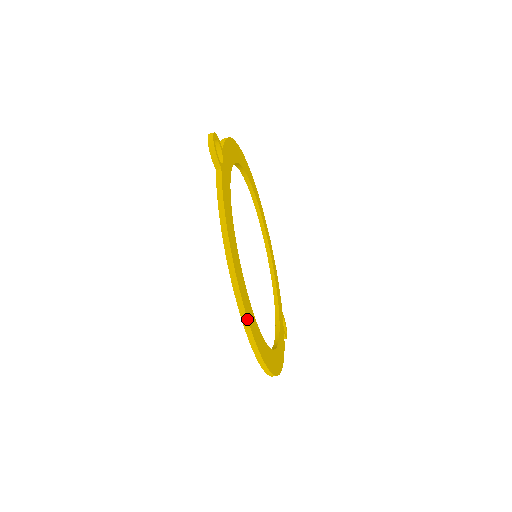
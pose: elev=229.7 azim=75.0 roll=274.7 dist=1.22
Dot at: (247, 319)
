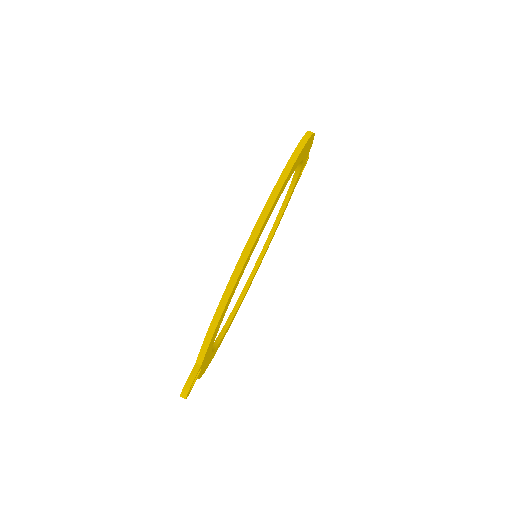
Dot at: (308, 140)
